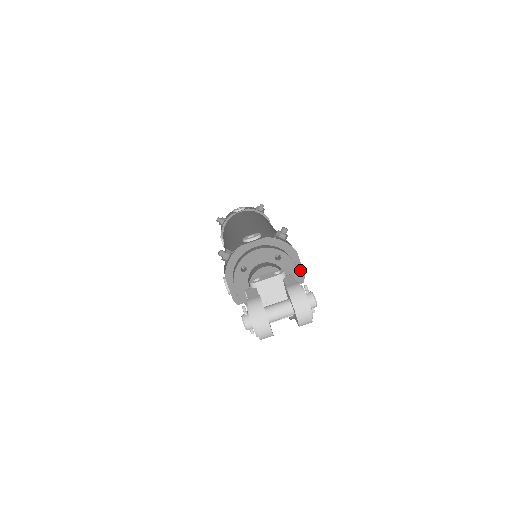
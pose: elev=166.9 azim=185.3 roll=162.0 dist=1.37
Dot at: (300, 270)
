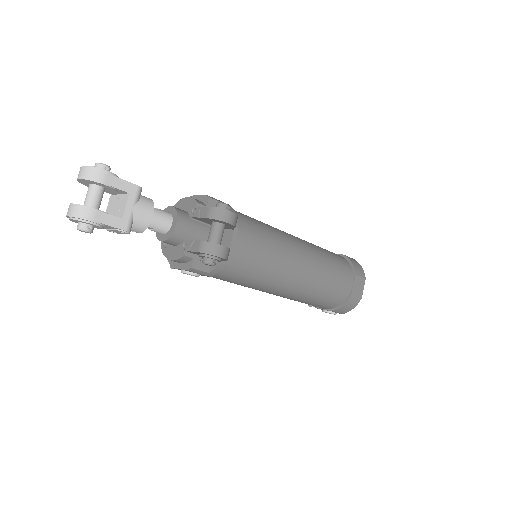
Dot at: (201, 198)
